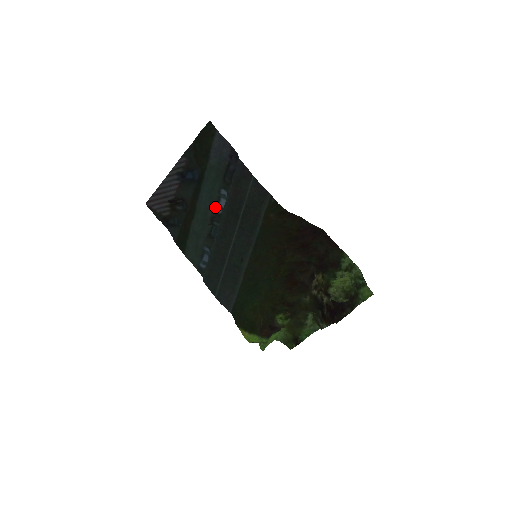
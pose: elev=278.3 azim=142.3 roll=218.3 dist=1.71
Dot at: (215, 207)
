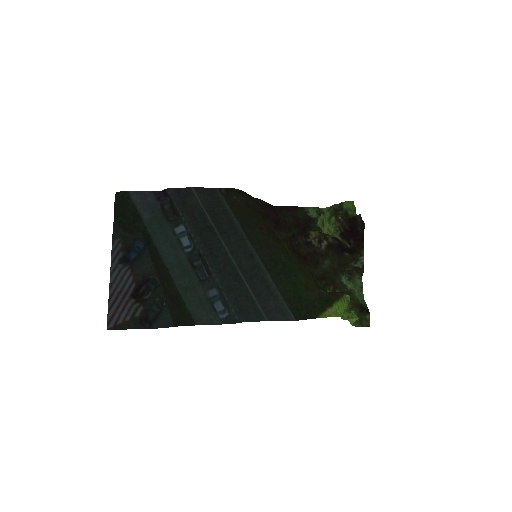
Dot at: (182, 250)
